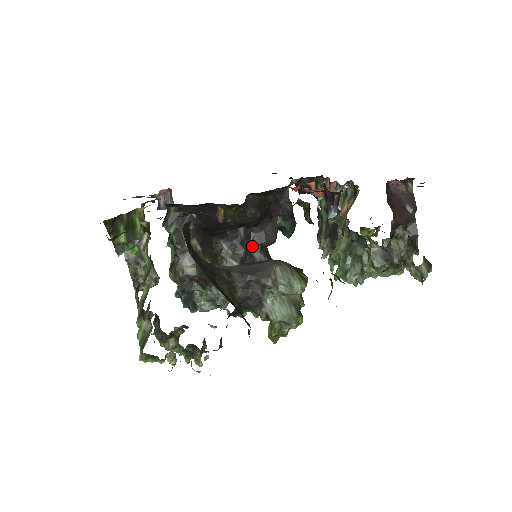
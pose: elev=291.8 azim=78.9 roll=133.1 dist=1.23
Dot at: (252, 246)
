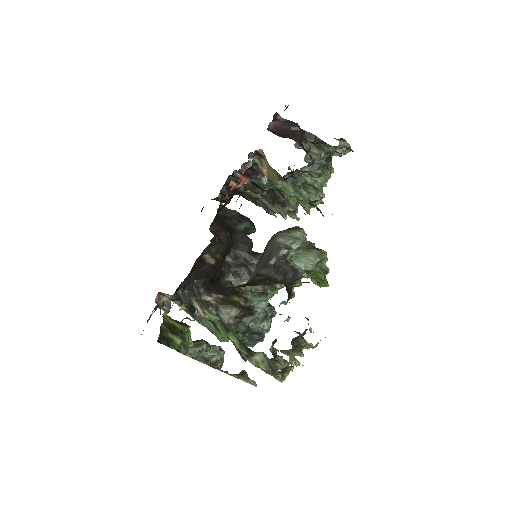
Dot at: (245, 259)
